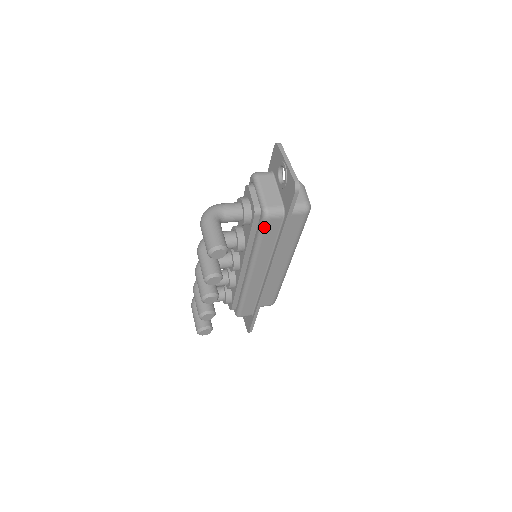
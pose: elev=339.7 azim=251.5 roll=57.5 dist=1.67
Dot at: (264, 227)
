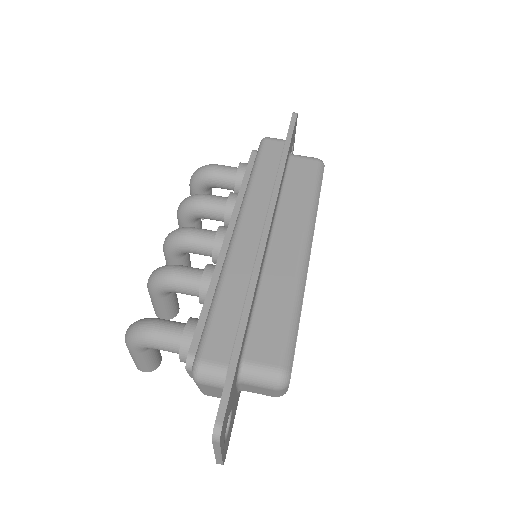
Dot at: occluded
